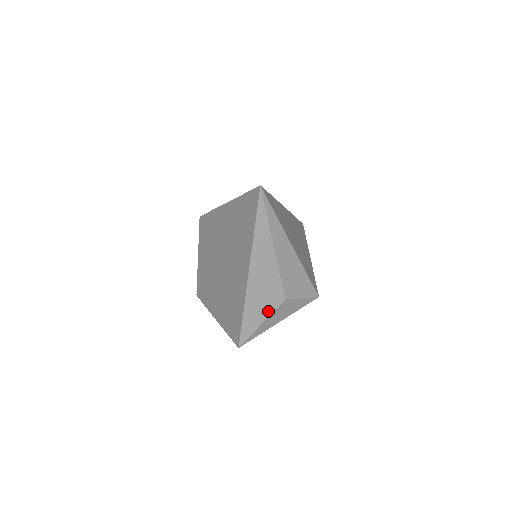
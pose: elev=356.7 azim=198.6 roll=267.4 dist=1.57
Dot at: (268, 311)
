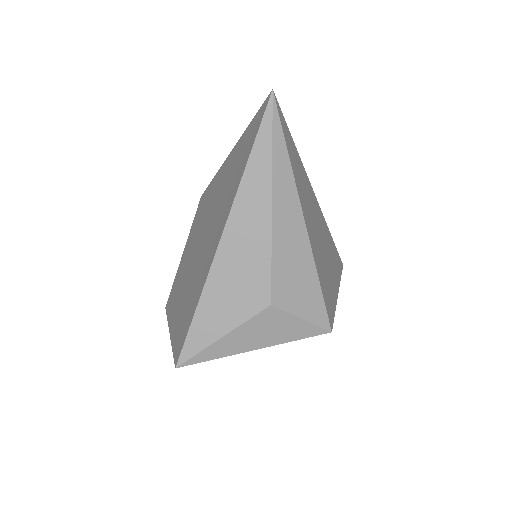
Dot at: (238, 316)
